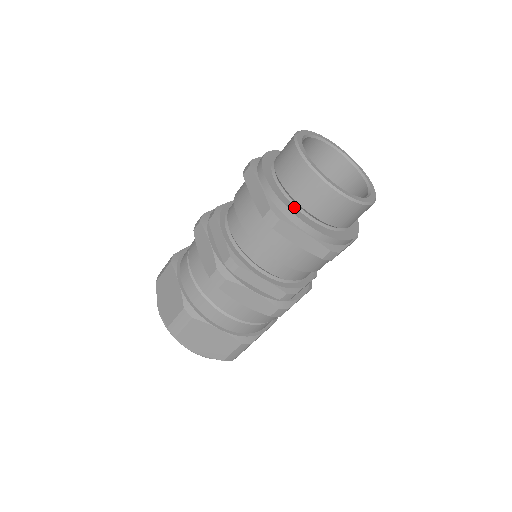
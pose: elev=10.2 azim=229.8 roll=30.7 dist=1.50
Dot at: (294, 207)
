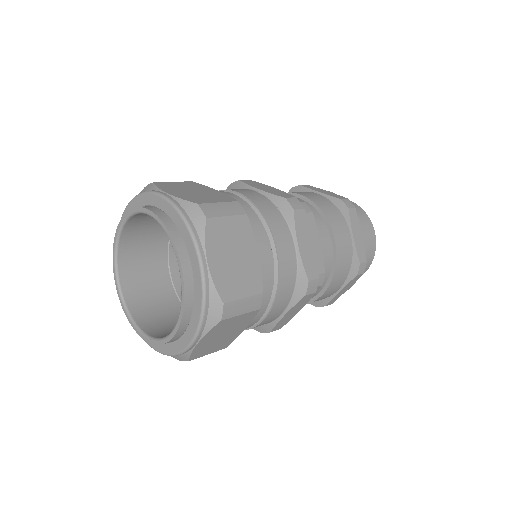
Dot at: occluded
